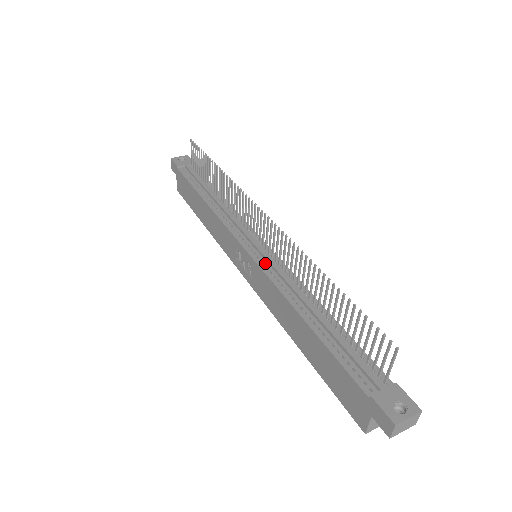
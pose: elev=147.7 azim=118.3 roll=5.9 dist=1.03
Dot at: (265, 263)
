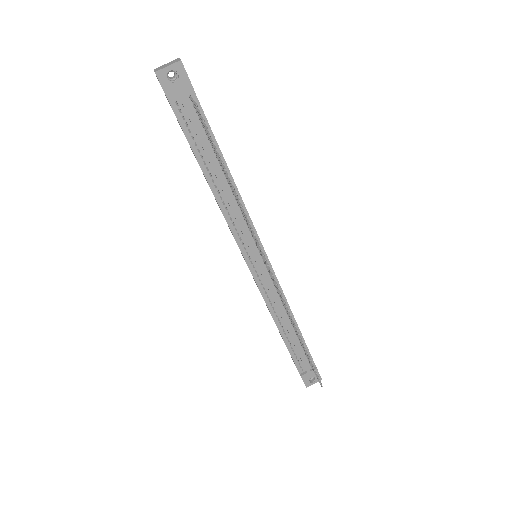
Dot at: (263, 283)
